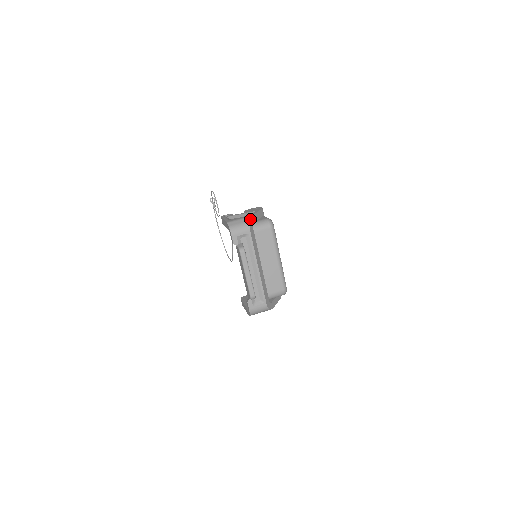
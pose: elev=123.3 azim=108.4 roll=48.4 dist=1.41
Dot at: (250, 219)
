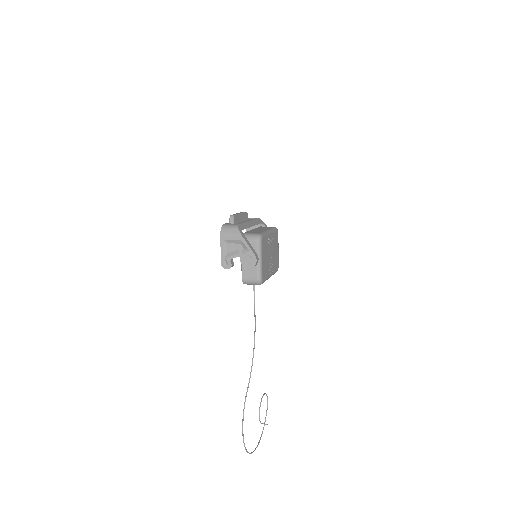
Dot at: (263, 222)
